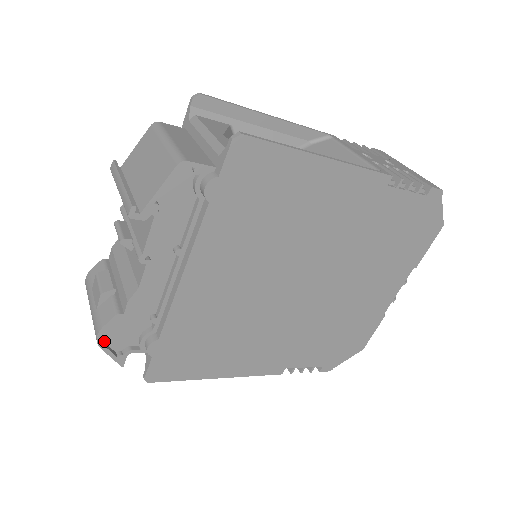
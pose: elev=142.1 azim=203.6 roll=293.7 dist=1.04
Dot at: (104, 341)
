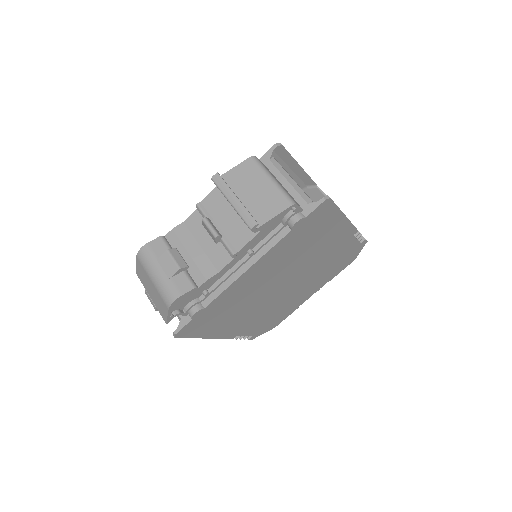
Dot at: occluded
